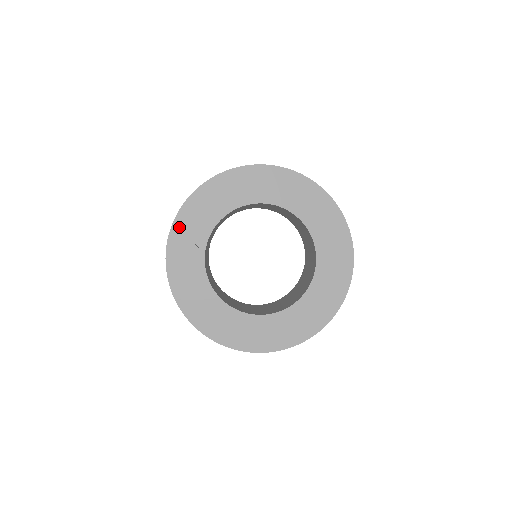
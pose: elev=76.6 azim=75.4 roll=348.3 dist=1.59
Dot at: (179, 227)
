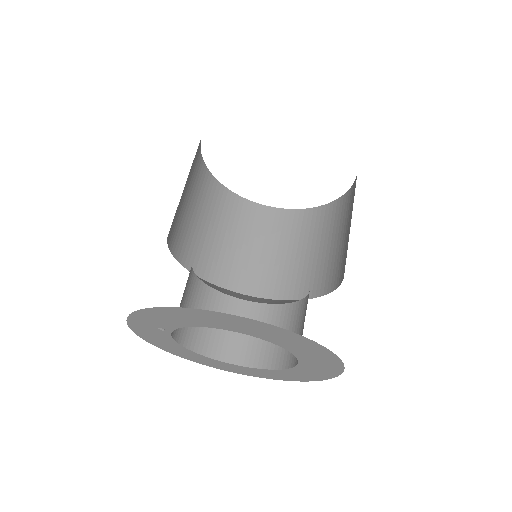
Dot at: (137, 318)
